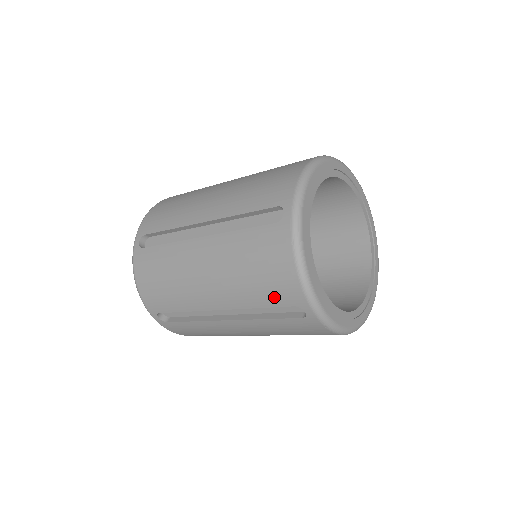
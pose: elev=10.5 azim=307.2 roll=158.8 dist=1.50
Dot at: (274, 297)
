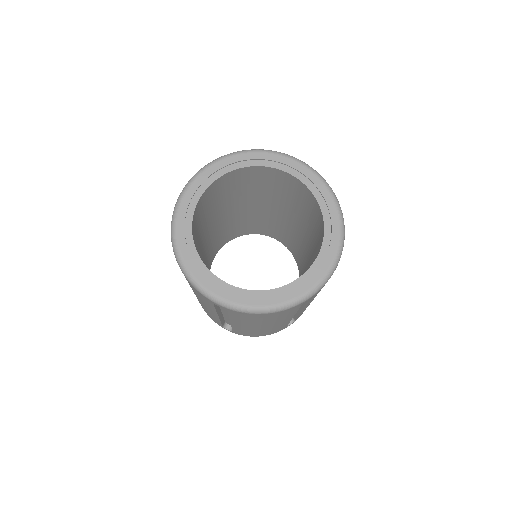
Dot at: (206, 301)
